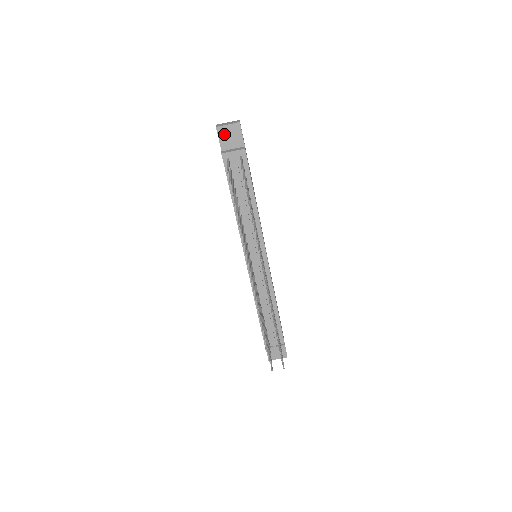
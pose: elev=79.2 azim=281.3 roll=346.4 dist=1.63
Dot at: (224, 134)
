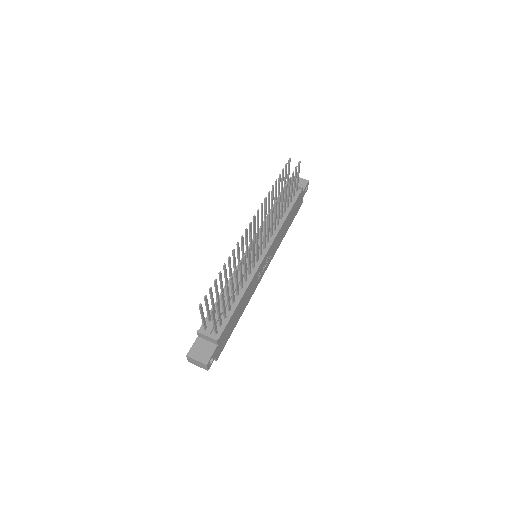
Dot at: occluded
